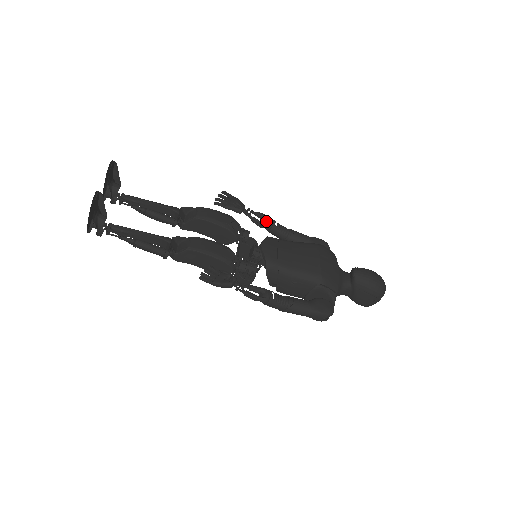
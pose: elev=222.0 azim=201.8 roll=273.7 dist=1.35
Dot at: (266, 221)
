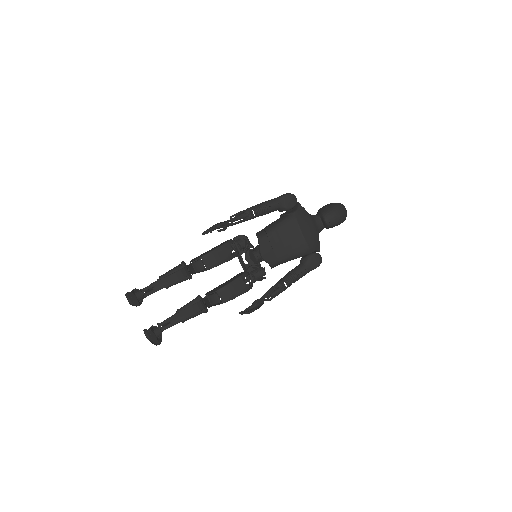
Dot at: occluded
